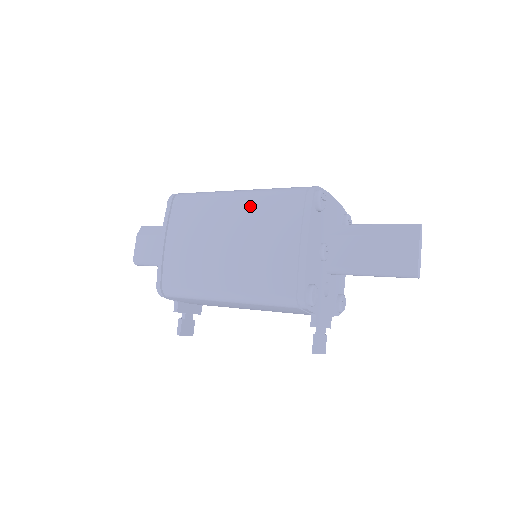
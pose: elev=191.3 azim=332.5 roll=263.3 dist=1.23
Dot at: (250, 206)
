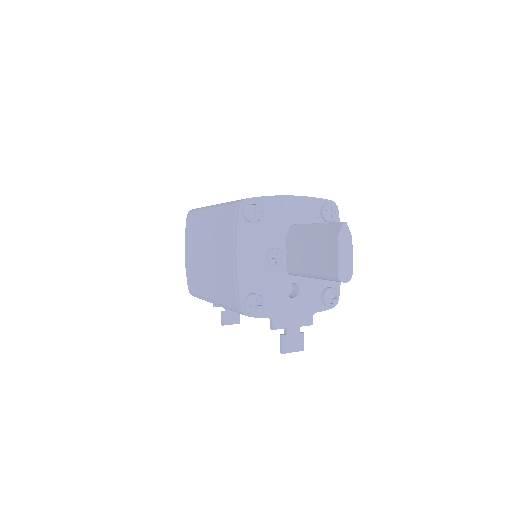
Dot at: (214, 222)
